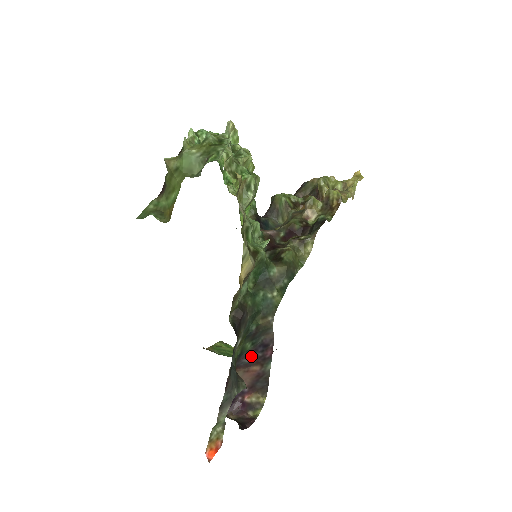
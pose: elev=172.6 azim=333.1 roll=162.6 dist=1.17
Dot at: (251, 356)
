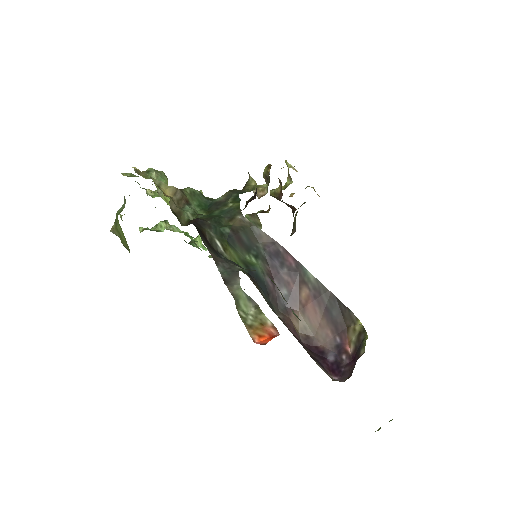
Dot at: (280, 281)
